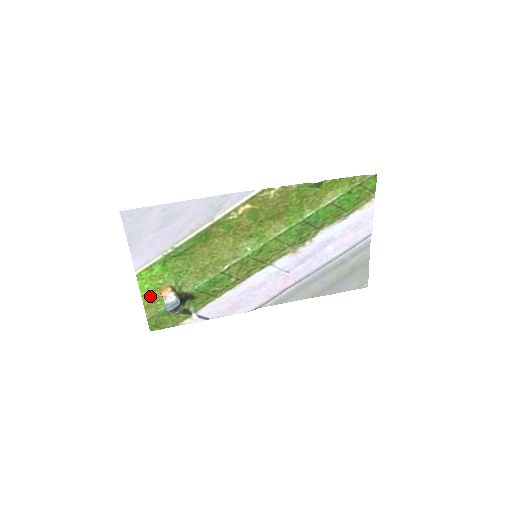
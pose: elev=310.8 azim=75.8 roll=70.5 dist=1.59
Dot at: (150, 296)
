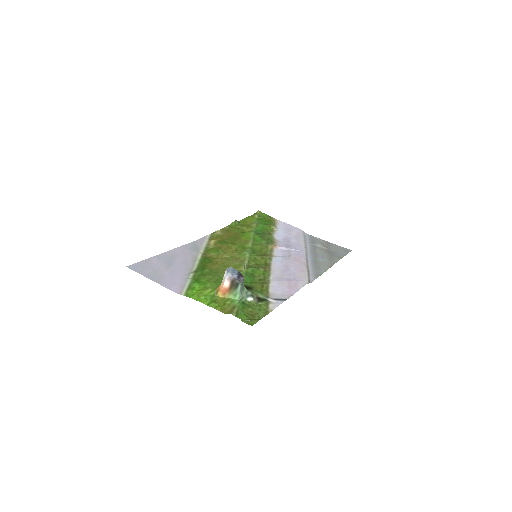
Dot at: (215, 303)
